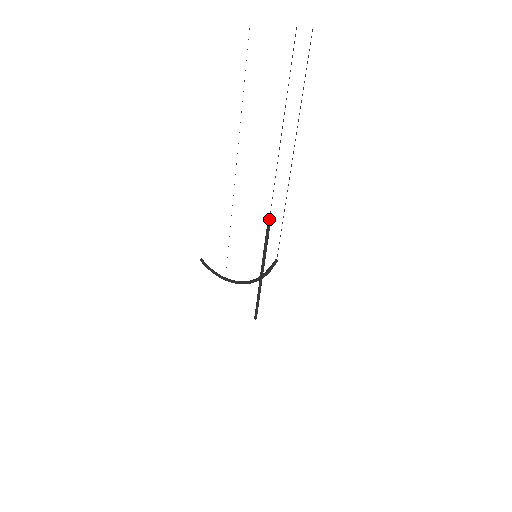
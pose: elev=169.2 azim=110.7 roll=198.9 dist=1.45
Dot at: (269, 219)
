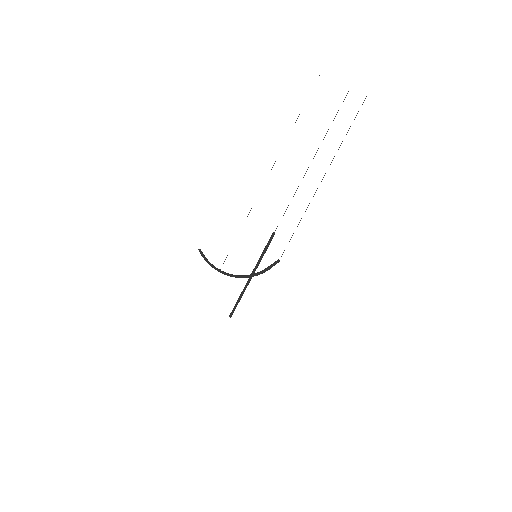
Dot at: (276, 228)
